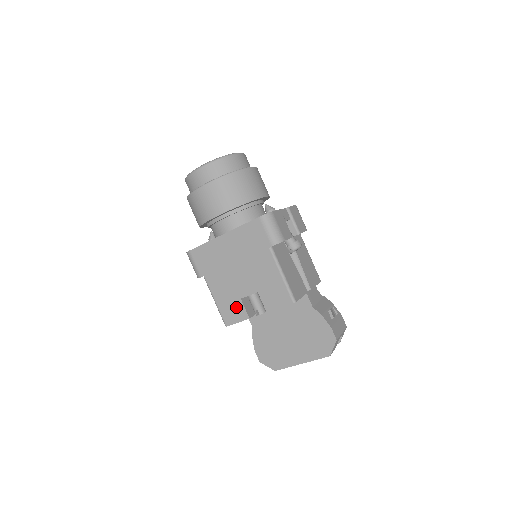
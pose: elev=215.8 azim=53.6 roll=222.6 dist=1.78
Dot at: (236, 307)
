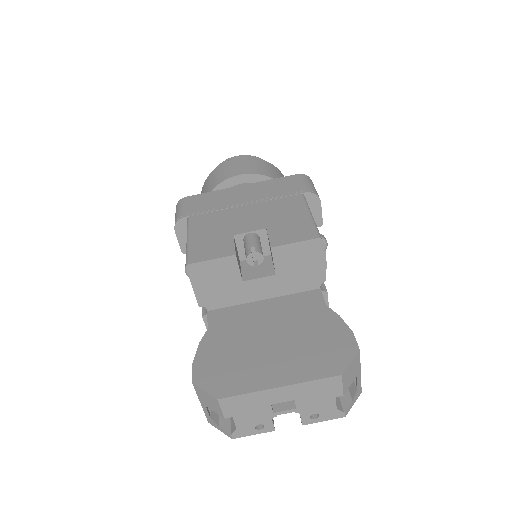
Dot at: (220, 243)
